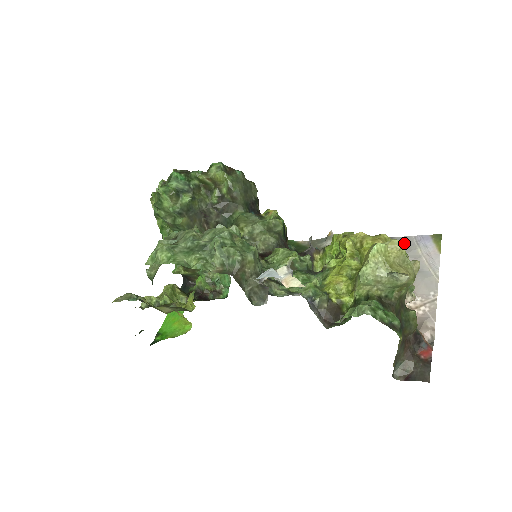
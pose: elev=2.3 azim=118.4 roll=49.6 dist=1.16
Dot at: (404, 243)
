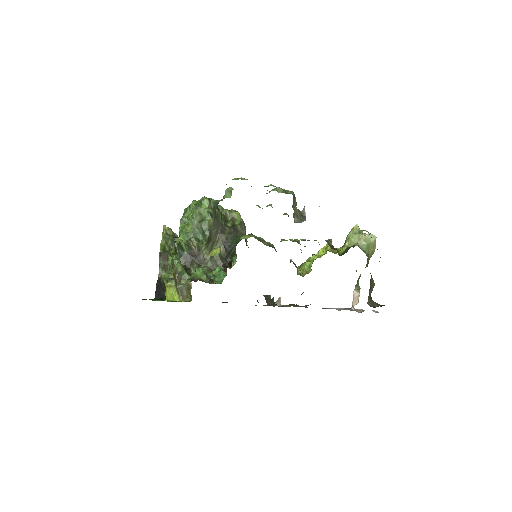
Dot at: occluded
